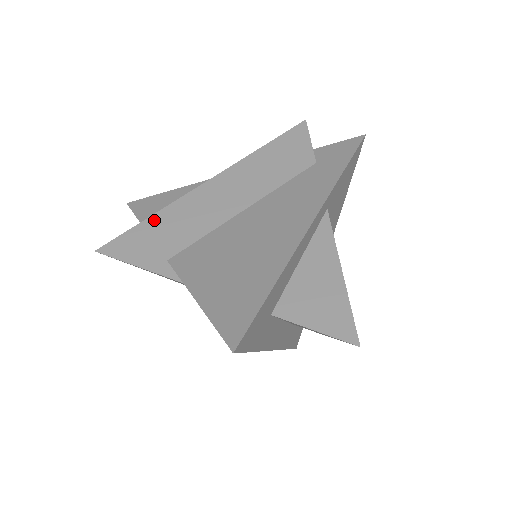
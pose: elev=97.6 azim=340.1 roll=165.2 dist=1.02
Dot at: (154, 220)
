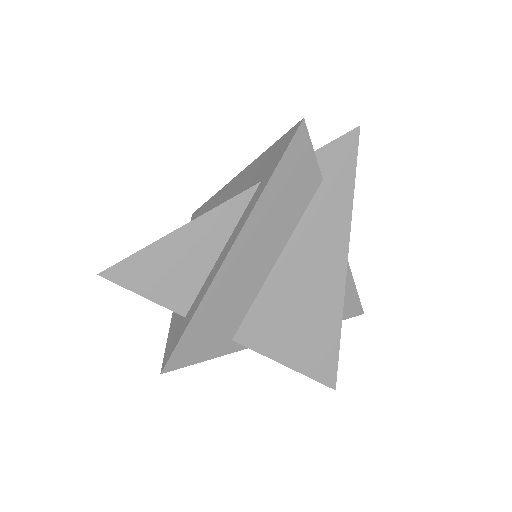
Dot at: (200, 316)
